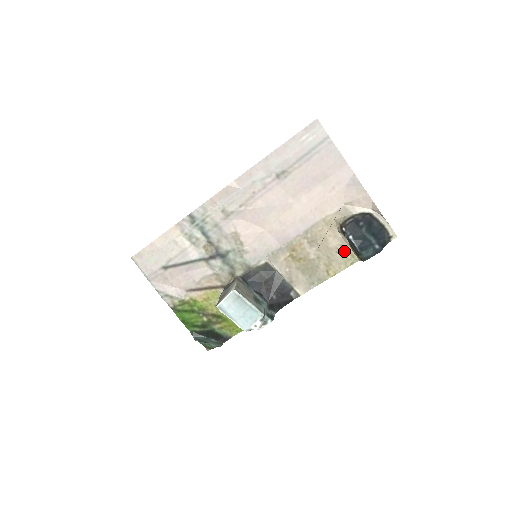
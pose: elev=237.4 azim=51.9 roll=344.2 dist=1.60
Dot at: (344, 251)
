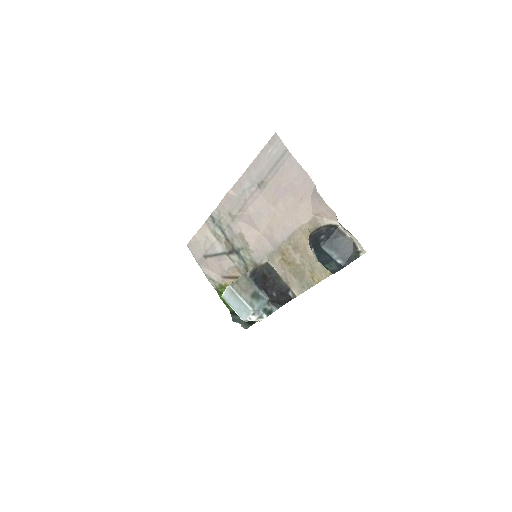
Dot at: occluded
